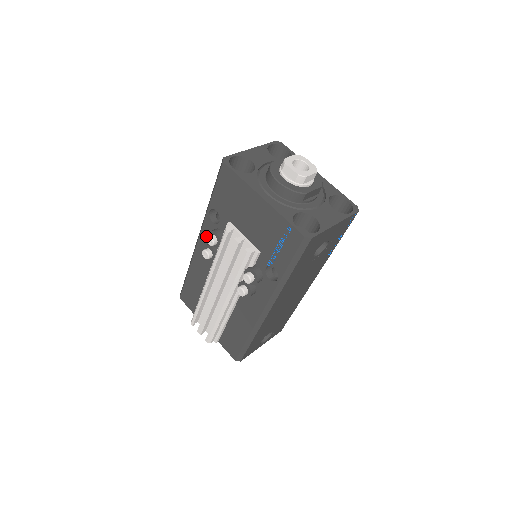
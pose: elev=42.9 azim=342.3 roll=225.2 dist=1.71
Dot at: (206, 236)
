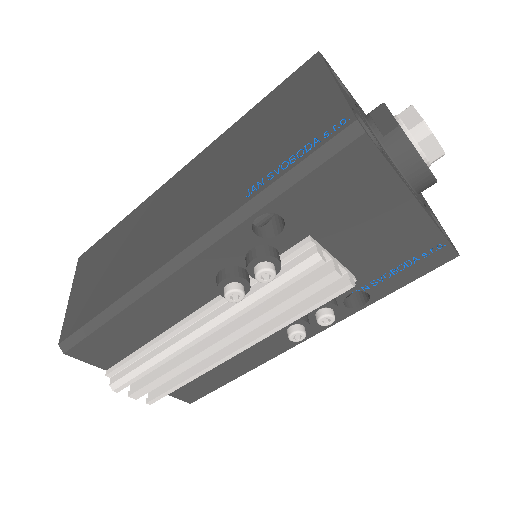
Dot at: (220, 257)
